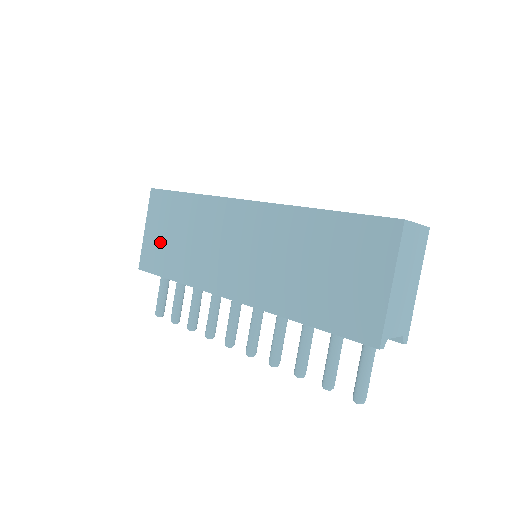
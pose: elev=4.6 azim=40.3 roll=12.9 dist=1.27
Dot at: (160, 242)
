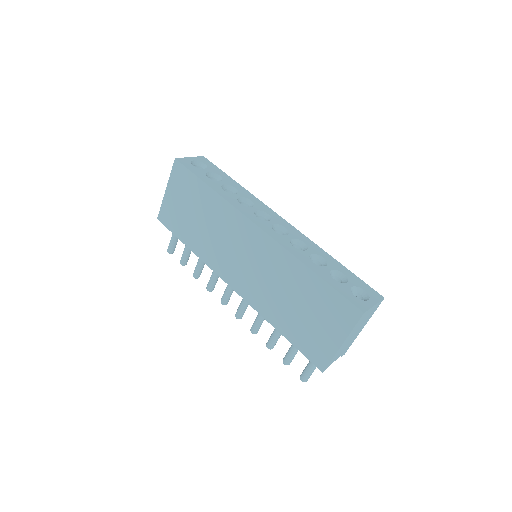
Dot at: (179, 210)
